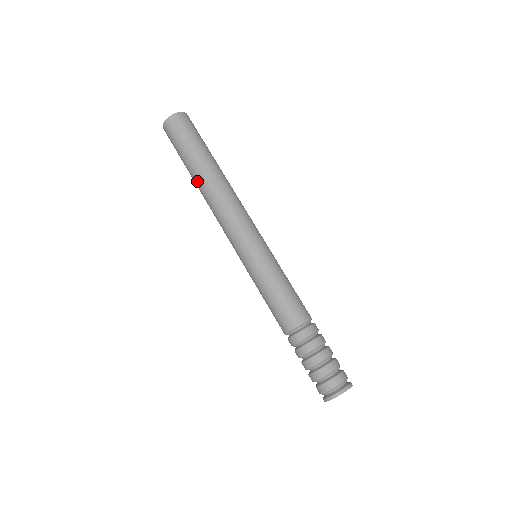
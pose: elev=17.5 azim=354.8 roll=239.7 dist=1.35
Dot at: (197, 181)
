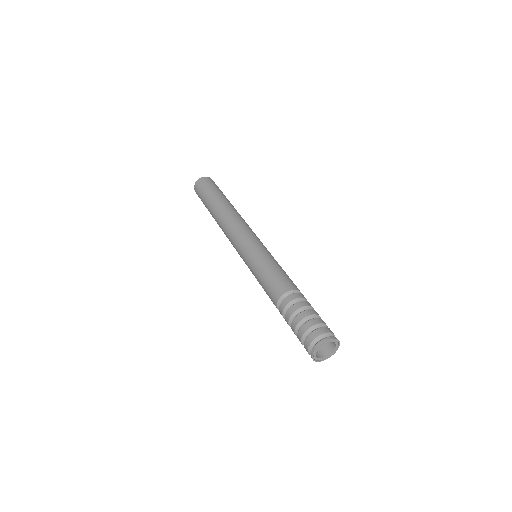
Dot at: (217, 207)
